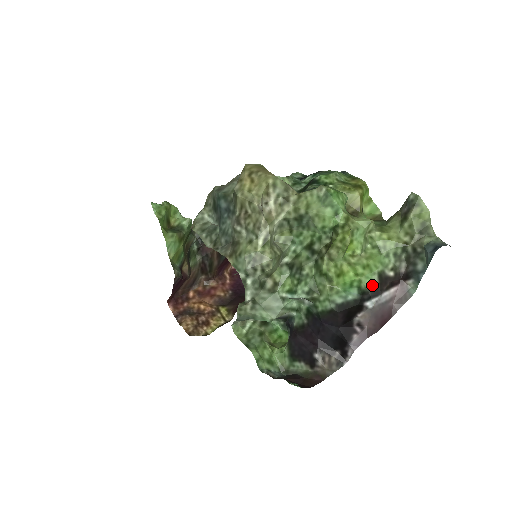
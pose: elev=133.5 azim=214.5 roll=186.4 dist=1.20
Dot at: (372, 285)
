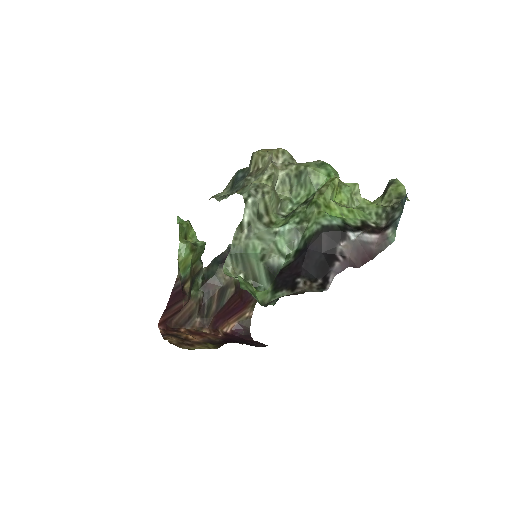
Dot at: (355, 224)
